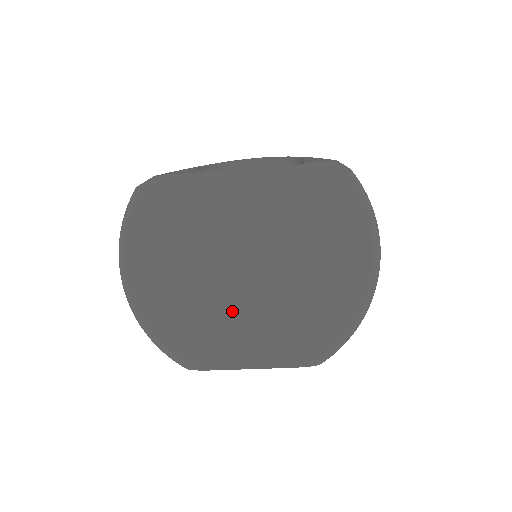
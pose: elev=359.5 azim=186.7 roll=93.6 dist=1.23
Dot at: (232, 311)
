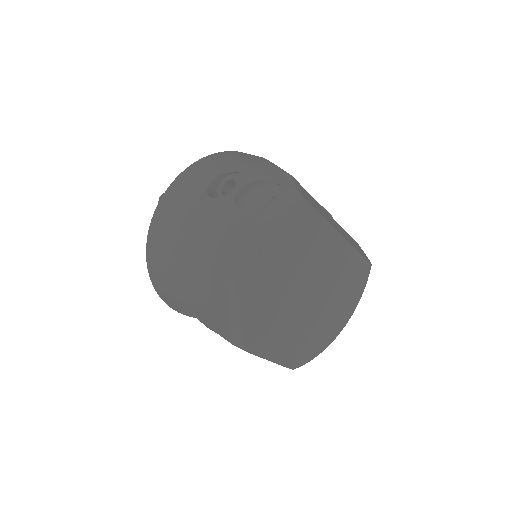
Dot at: (288, 317)
